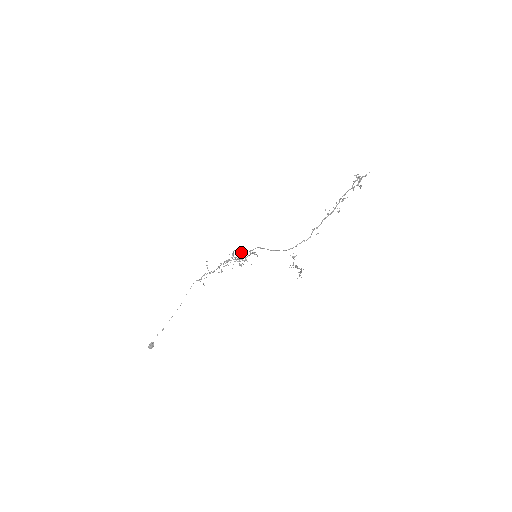
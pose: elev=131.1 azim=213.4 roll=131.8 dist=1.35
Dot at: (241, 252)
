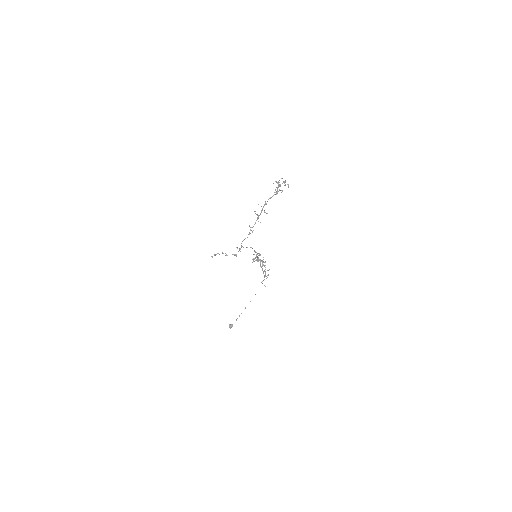
Dot at: occluded
